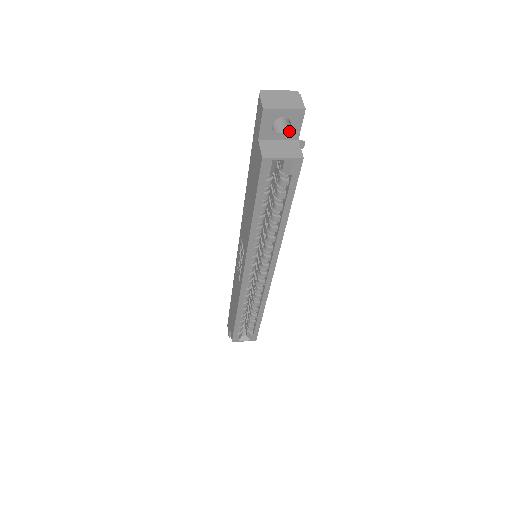
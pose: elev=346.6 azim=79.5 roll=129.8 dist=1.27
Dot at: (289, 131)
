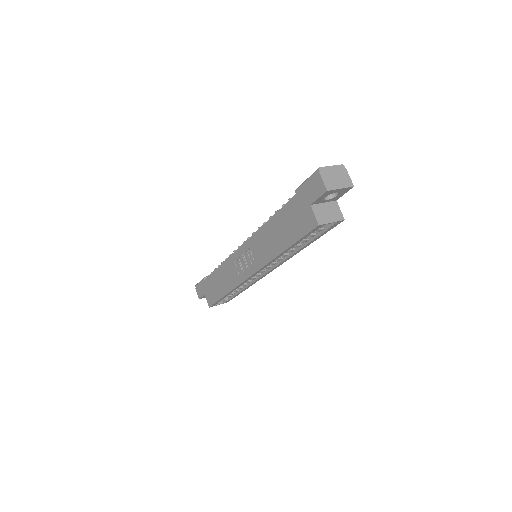
Dot at: (334, 197)
